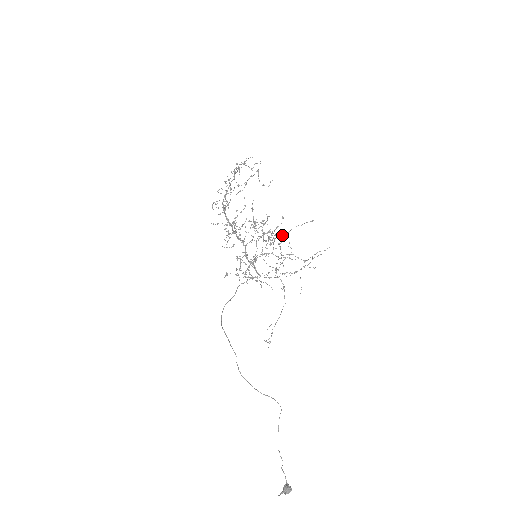
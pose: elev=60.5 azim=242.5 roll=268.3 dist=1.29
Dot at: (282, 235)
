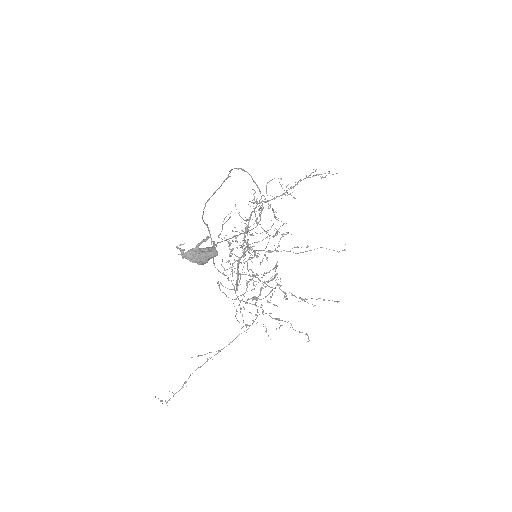
Dot at: (300, 252)
